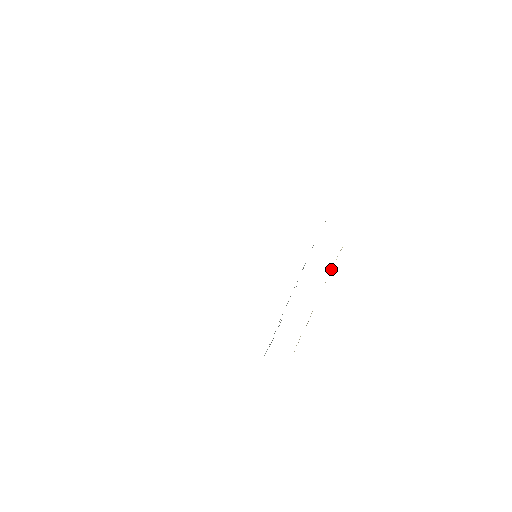
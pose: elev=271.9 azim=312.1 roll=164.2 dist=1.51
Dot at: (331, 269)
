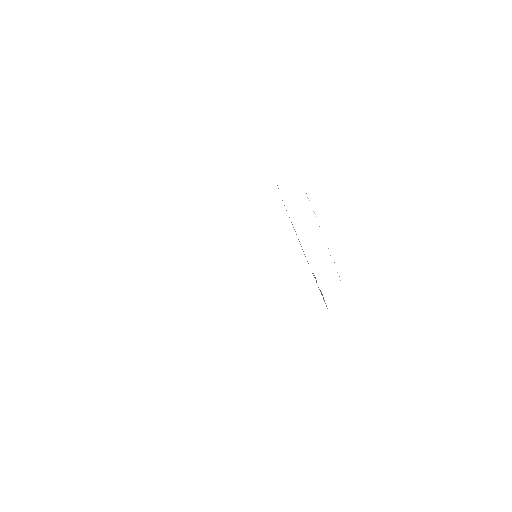
Dot at: (313, 211)
